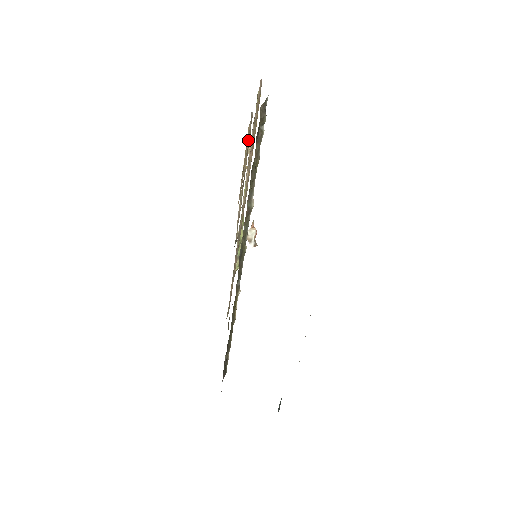
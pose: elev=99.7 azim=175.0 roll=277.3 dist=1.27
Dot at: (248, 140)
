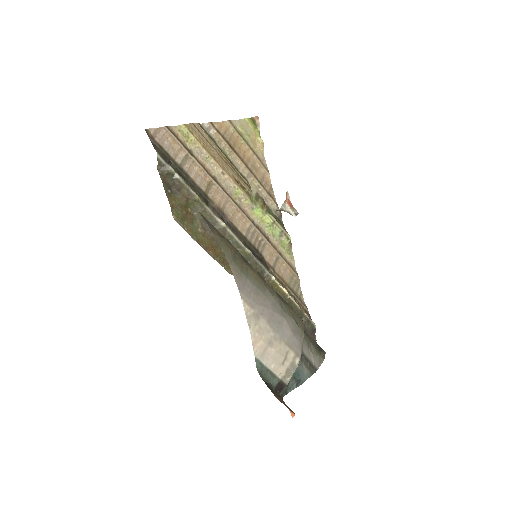
Dot at: (223, 143)
